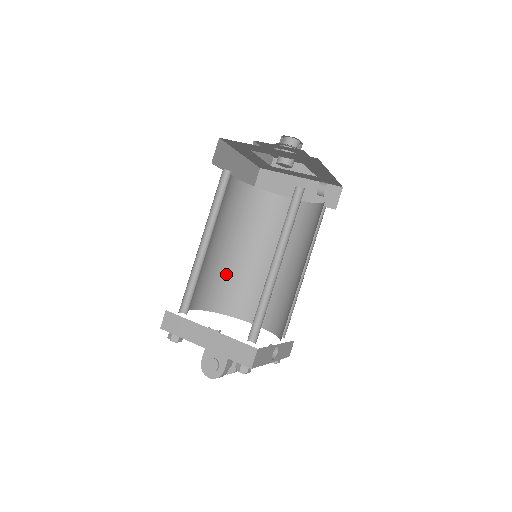
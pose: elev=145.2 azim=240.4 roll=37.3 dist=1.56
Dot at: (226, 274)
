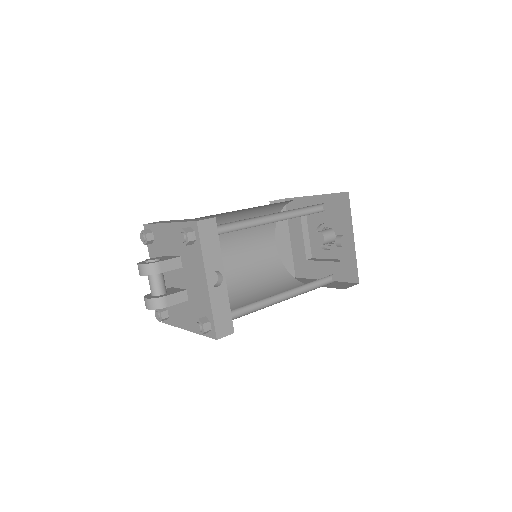
Dot at: occluded
